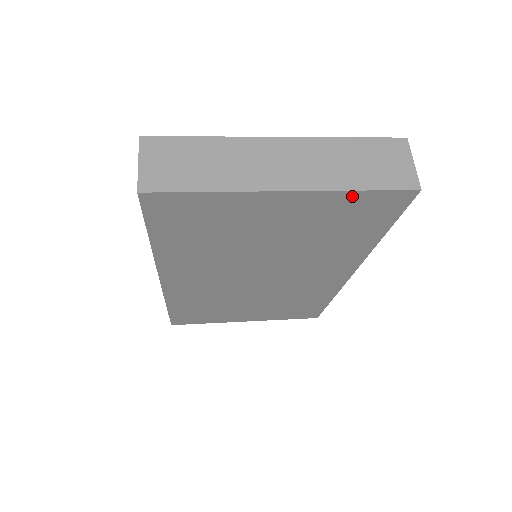
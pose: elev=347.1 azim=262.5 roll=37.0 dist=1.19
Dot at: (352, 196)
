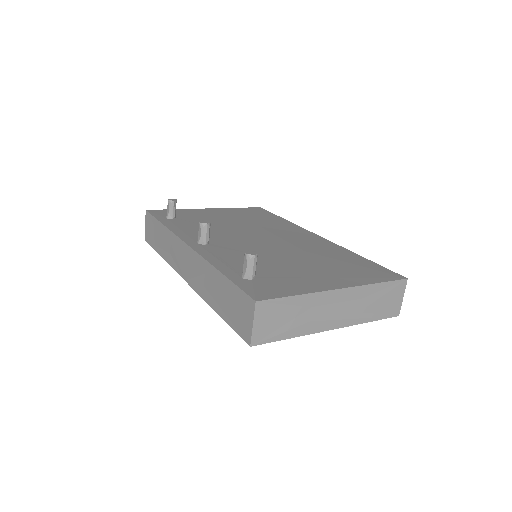
Dot at: occluded
